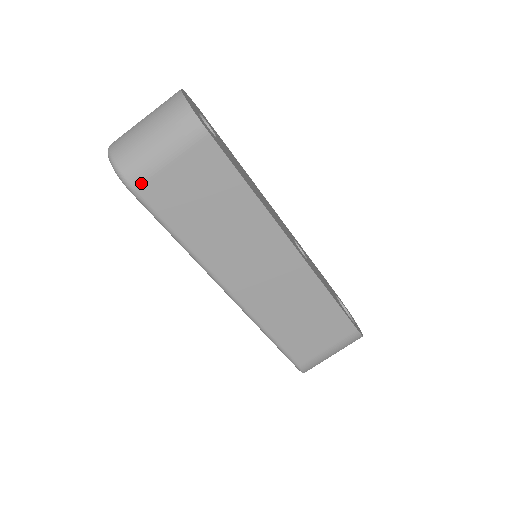
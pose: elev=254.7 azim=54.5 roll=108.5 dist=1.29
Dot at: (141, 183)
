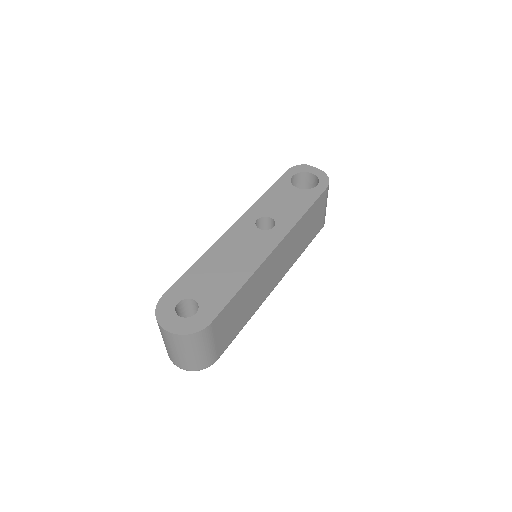
Dot at: (216, 357)
